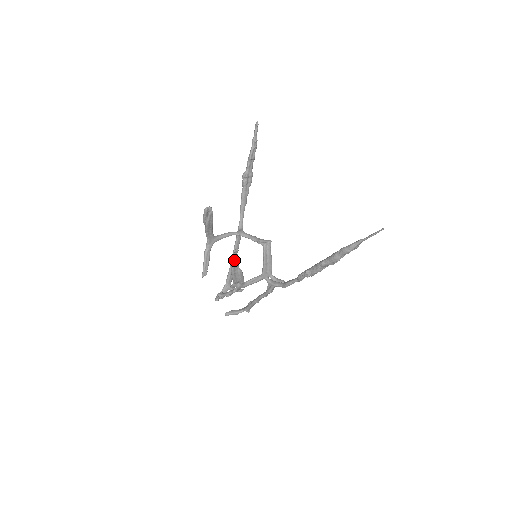
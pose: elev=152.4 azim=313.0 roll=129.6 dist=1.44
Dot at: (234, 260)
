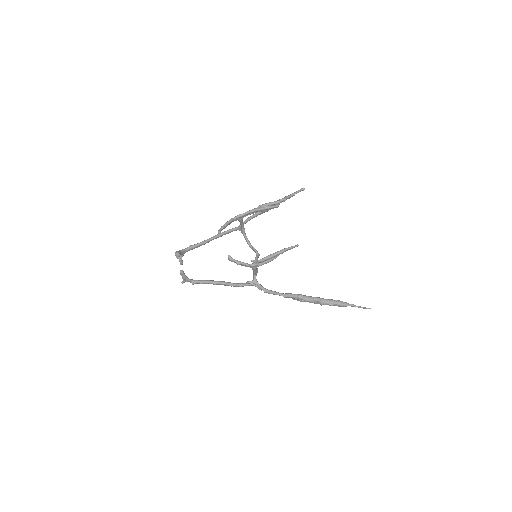
Dot at: (288, 249)
